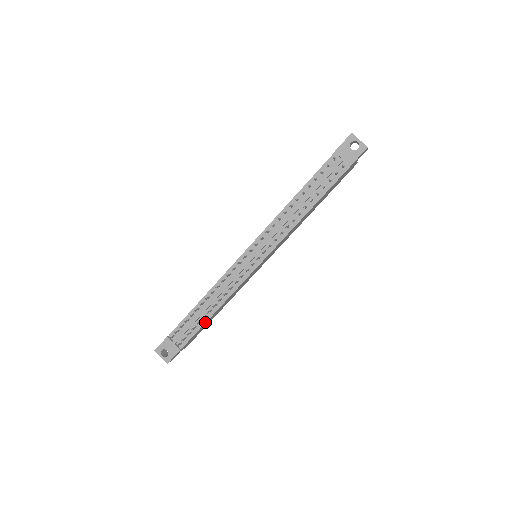
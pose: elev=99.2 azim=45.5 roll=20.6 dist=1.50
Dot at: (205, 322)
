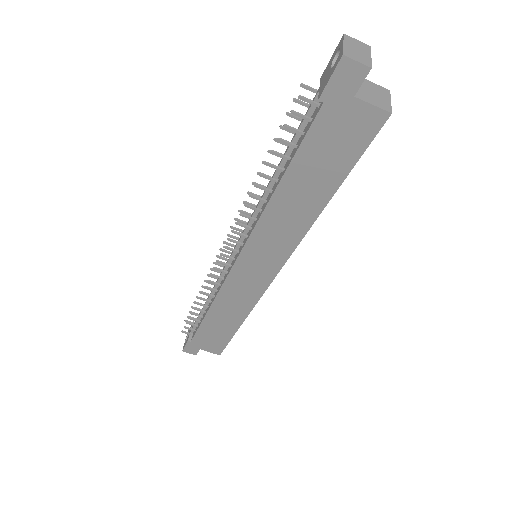
Dot at: (203, 319)
